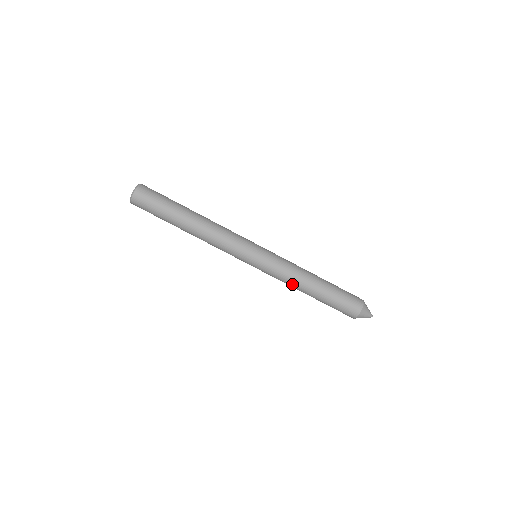
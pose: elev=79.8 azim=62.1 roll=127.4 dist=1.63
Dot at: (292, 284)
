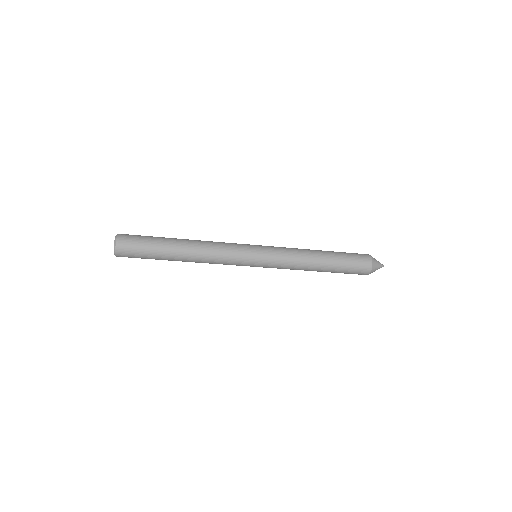
Dot at: occluded
